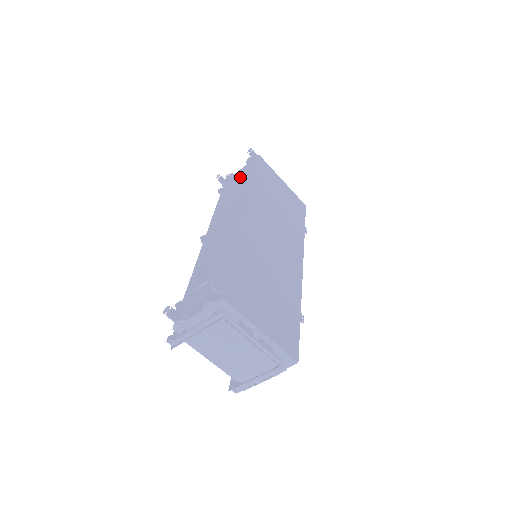
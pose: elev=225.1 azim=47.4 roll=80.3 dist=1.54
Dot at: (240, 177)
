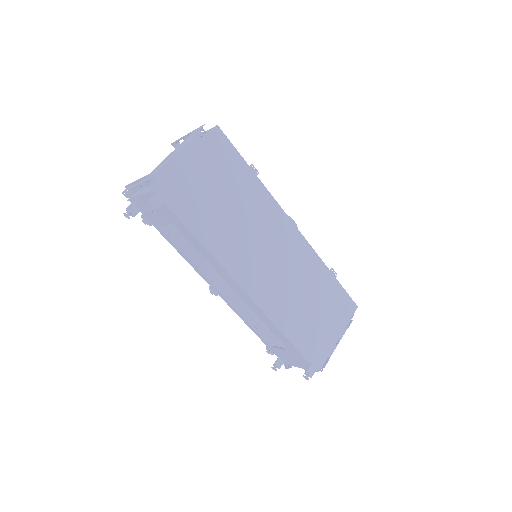
Dot at: (162, 218)
